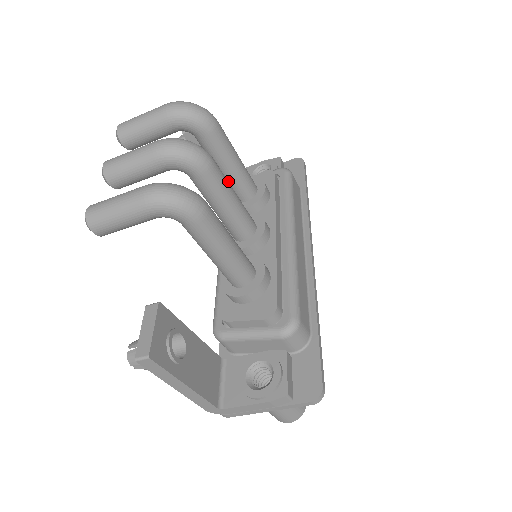
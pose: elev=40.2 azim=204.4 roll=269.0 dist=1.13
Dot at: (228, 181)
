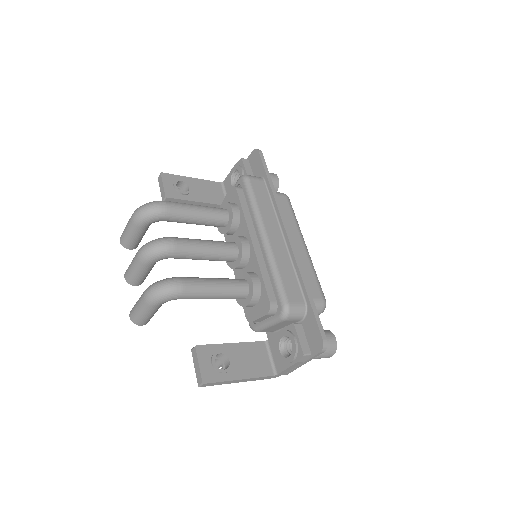
Dot at: occluded
